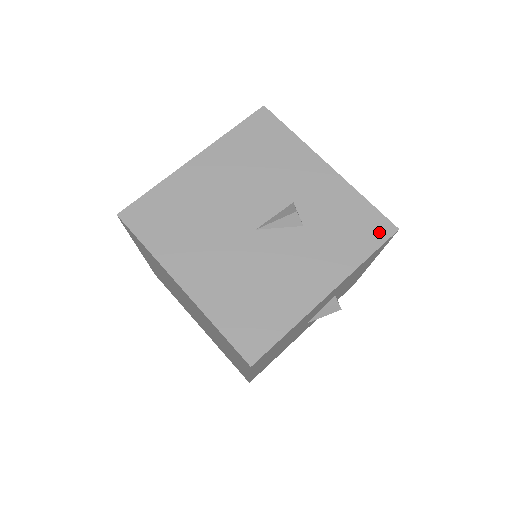
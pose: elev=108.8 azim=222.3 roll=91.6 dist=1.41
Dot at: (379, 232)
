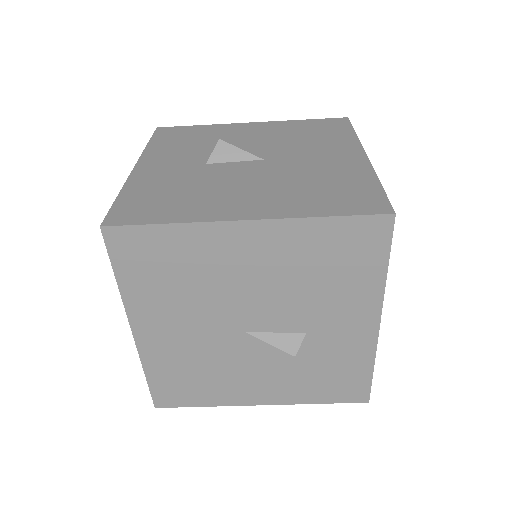
Dot at: (351, 395)
